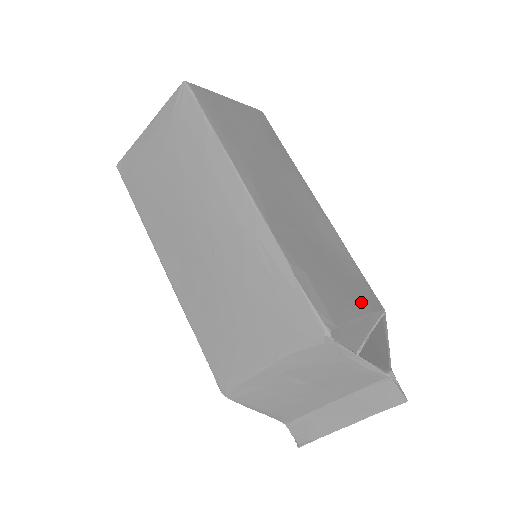
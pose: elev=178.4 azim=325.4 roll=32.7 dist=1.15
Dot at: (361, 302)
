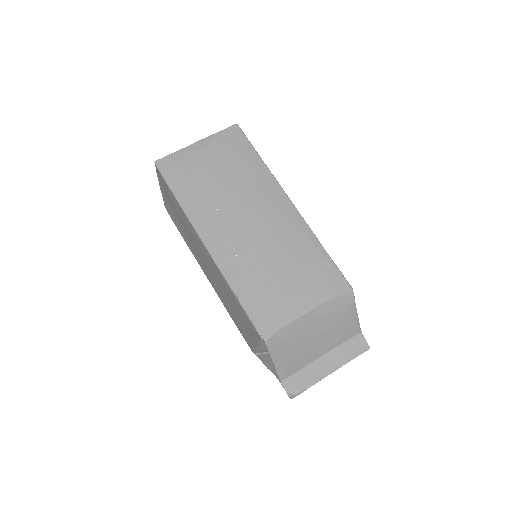
Dot at: occluded
